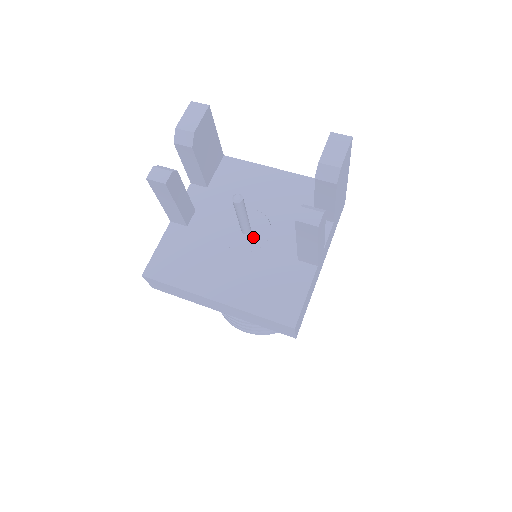
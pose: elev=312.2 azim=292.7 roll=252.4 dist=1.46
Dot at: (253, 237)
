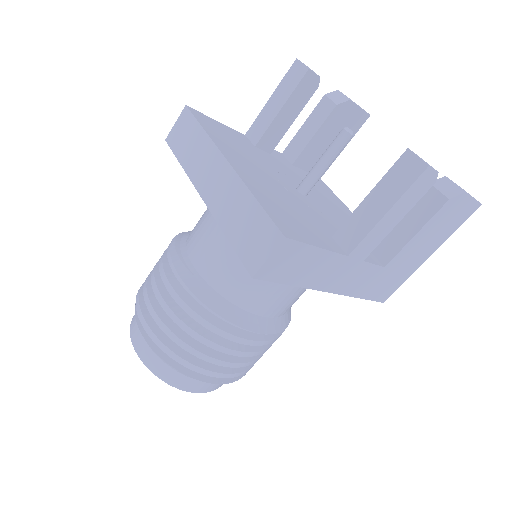
Dot at: (303, 197)
